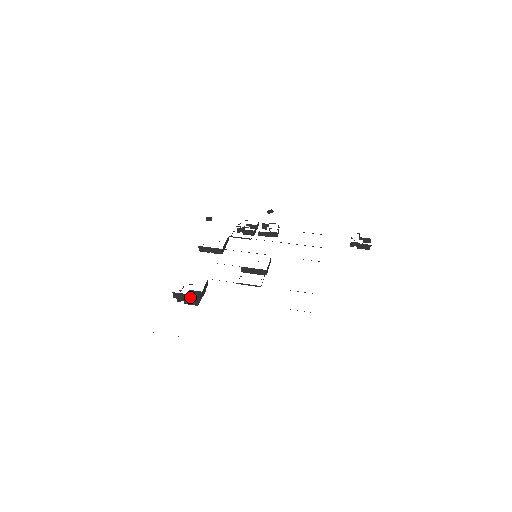
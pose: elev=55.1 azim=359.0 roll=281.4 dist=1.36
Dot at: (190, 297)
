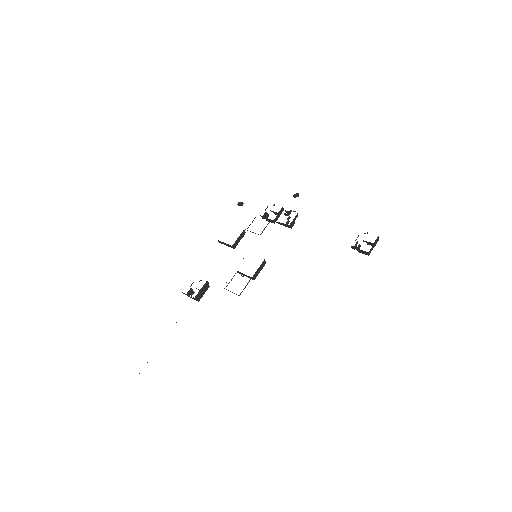
Dot at: (190, 297)
